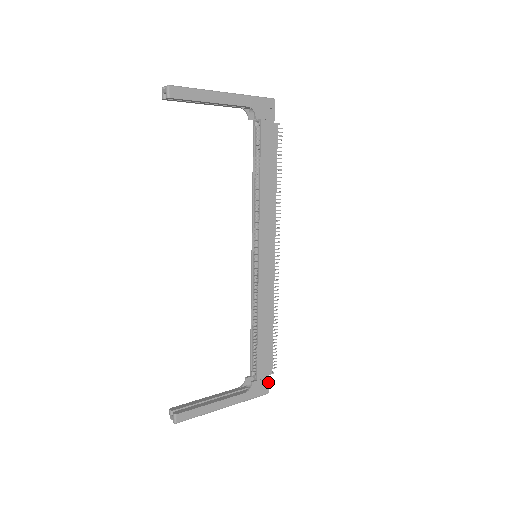
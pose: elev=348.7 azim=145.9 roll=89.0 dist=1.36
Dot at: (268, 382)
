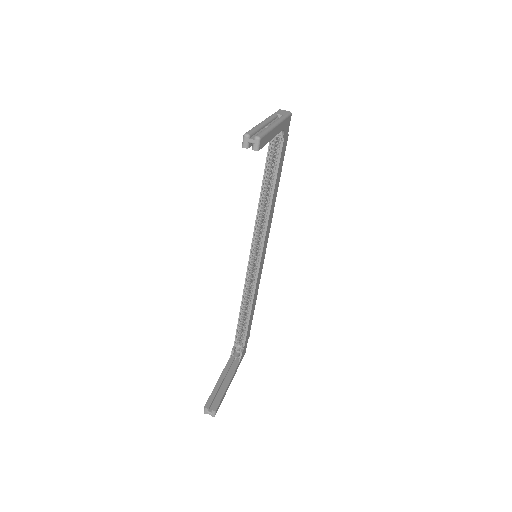
Dot at: (246, 346)
